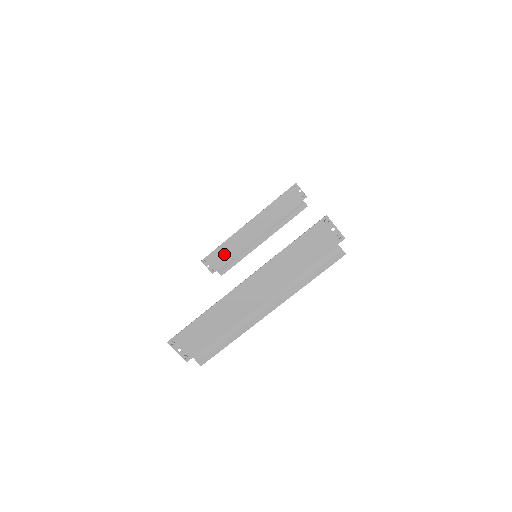
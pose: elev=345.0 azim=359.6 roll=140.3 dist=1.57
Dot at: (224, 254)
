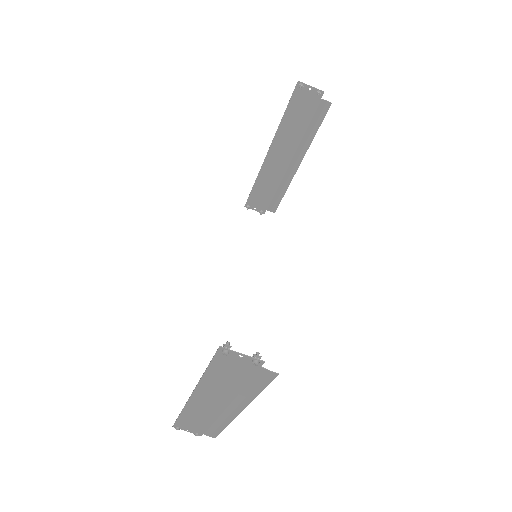
Dot at: (263, 193)
